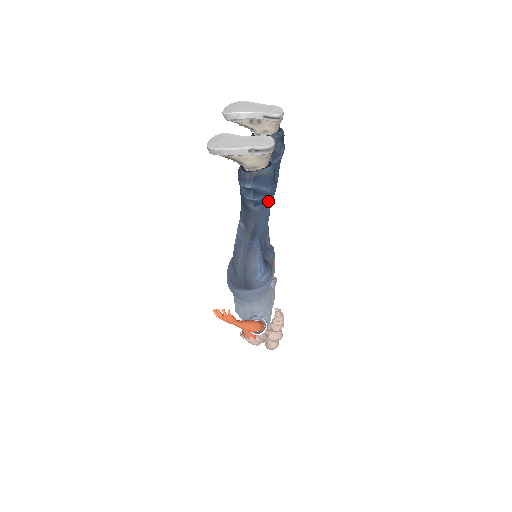
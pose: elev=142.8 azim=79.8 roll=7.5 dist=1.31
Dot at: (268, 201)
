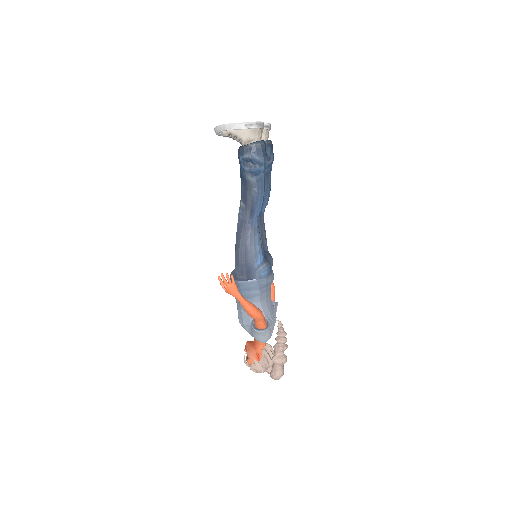
Dot at: (262, 174)
